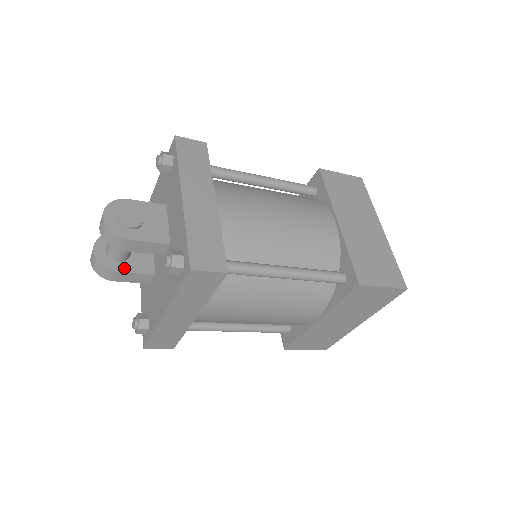
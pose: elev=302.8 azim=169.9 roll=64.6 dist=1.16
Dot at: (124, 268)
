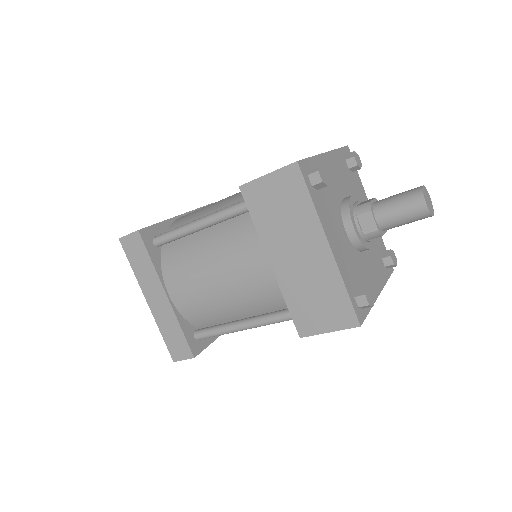
Dot at: occluded
